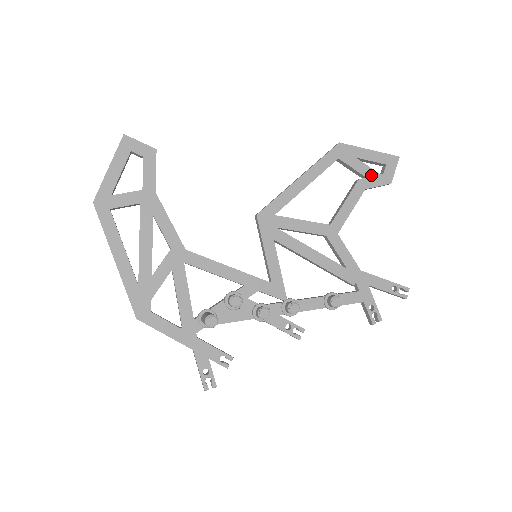
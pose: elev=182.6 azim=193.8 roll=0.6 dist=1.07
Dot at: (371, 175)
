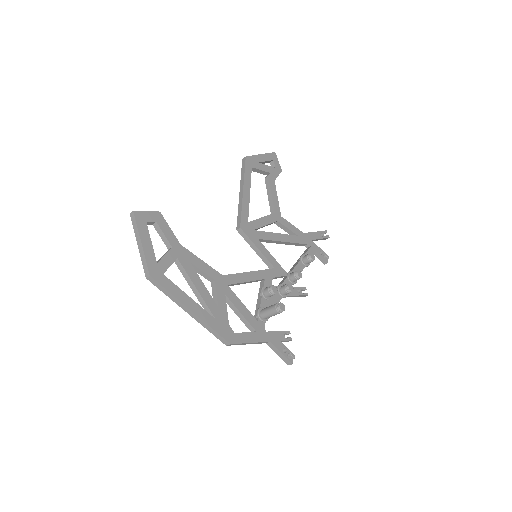
Dot at: (271, 170)
